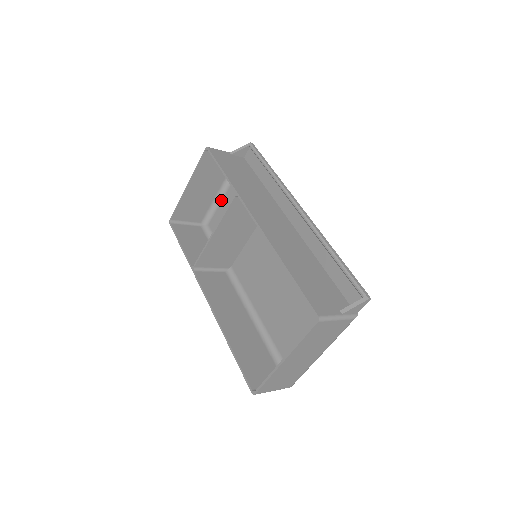
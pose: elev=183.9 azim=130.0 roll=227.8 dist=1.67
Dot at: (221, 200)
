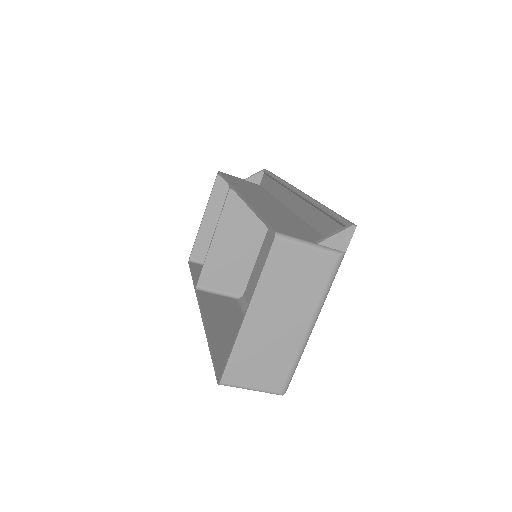
Dot at: occluded
